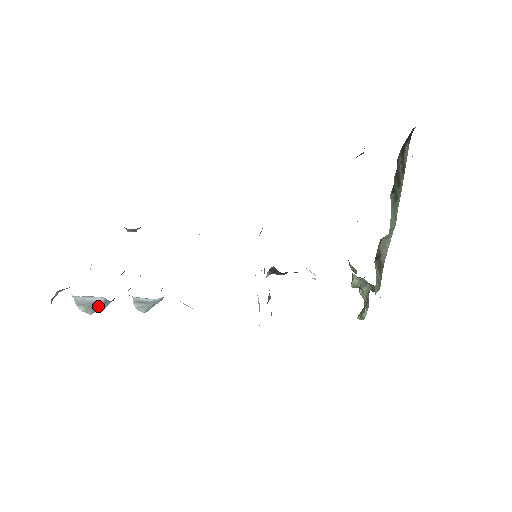
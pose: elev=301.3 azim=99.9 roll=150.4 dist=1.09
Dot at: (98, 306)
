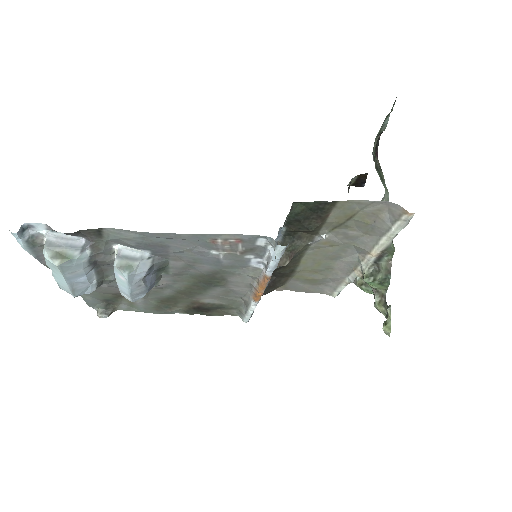
Dot at: (71, 254)
